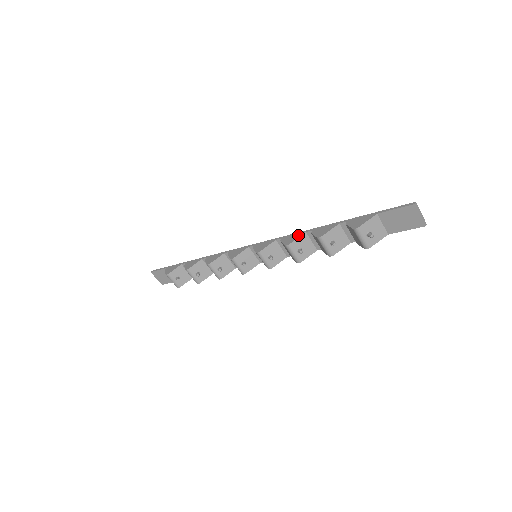
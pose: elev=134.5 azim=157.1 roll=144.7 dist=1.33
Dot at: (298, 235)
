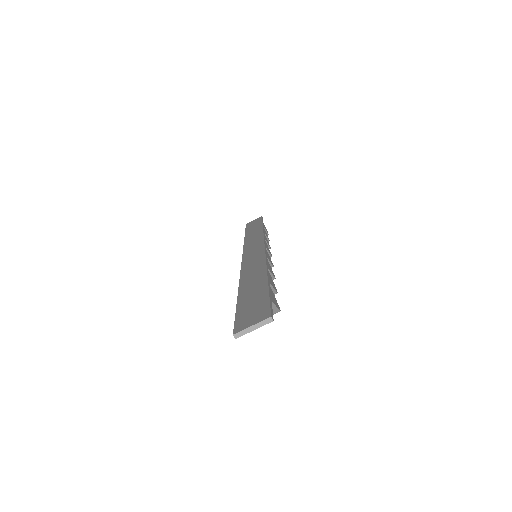
Dot at: occluded
